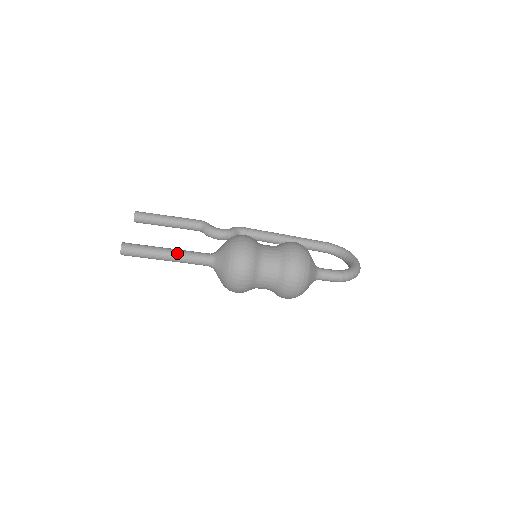
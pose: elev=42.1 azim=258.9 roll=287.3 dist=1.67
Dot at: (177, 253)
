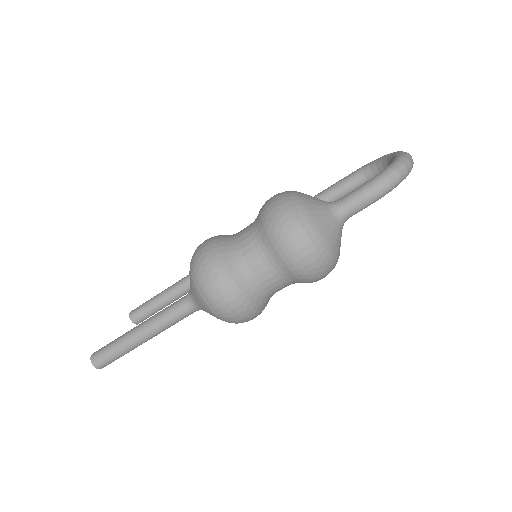
Dot at: (148, 322)
